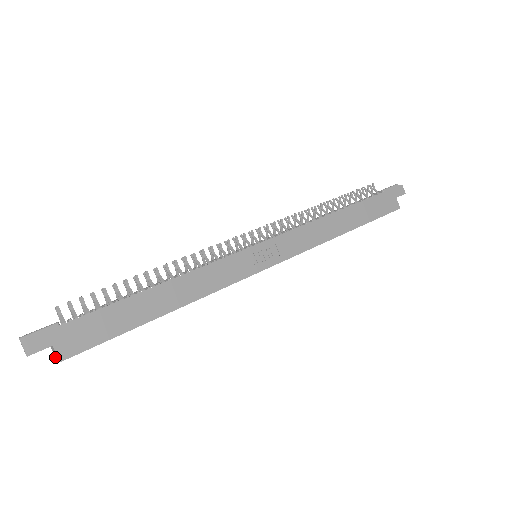
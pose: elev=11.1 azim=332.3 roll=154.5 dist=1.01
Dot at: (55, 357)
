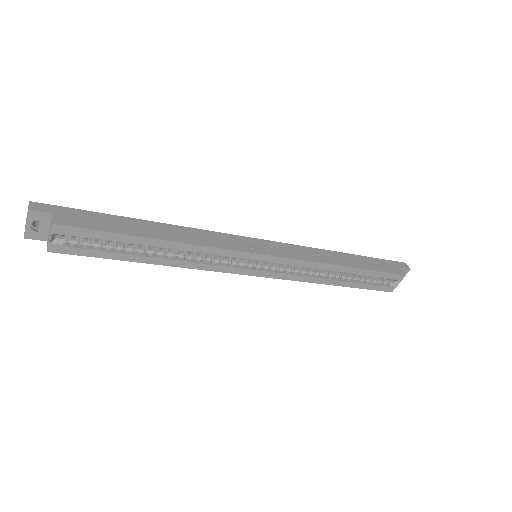
Dot at: (47, 245)
